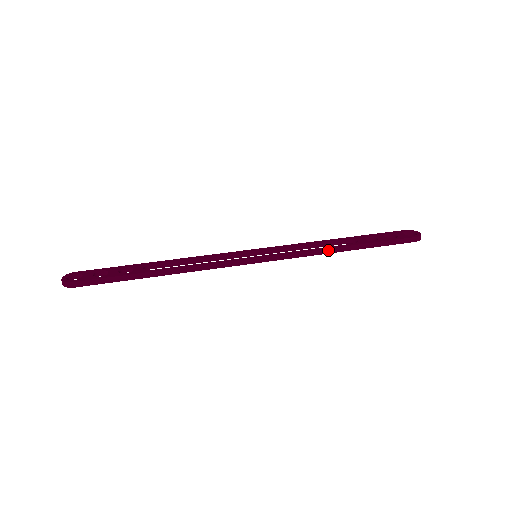
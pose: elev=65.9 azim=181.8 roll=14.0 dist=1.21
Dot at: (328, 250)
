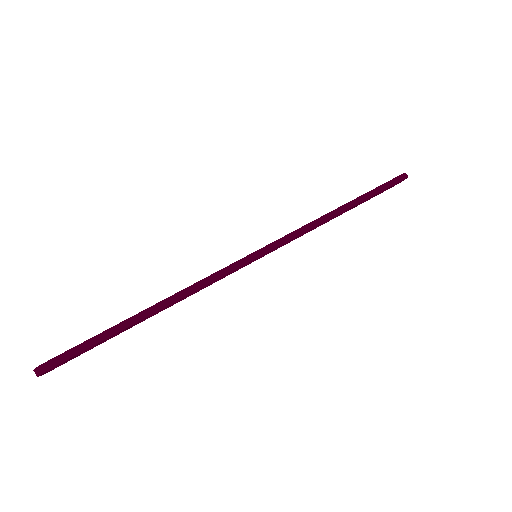
Dot at: (326, 216)
